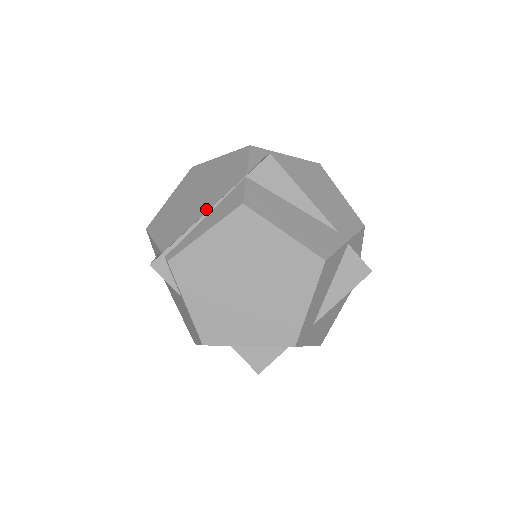
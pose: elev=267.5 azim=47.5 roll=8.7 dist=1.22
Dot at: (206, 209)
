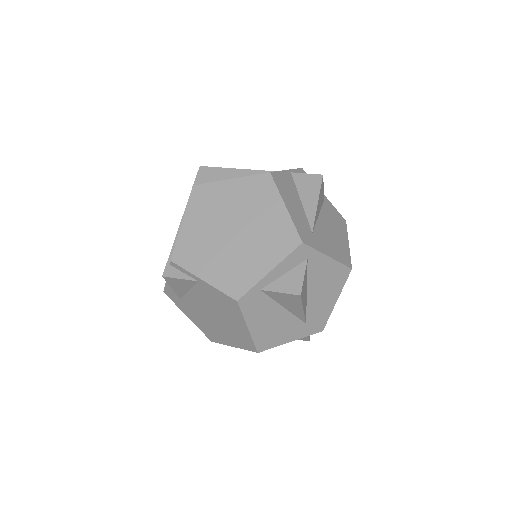
Dot at: occluded
